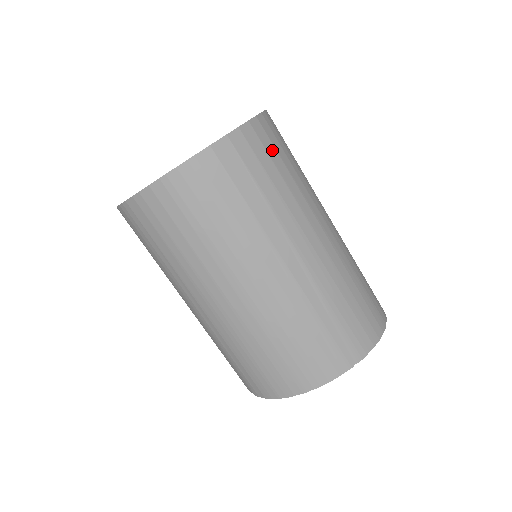
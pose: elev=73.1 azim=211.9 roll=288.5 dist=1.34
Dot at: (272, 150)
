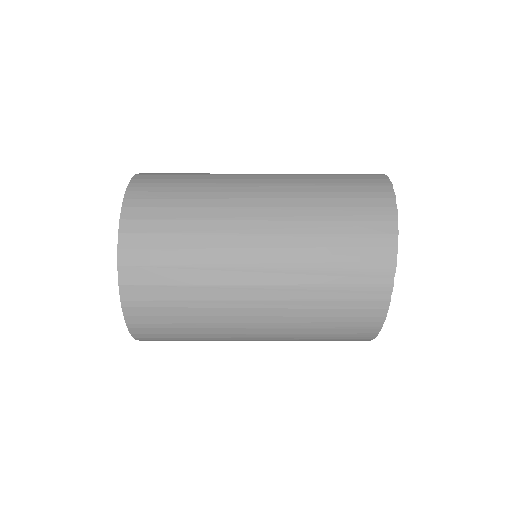
Dot at: (156, 225)
